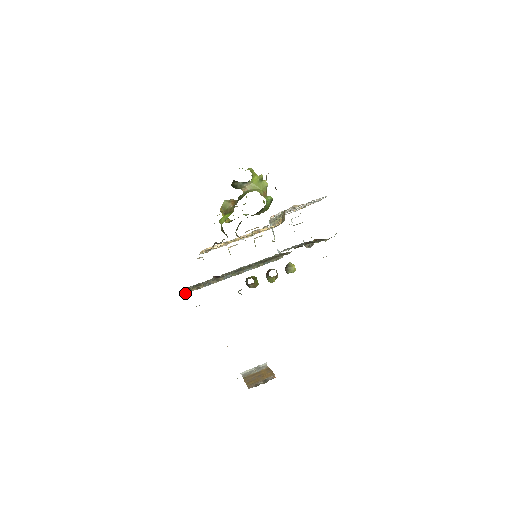
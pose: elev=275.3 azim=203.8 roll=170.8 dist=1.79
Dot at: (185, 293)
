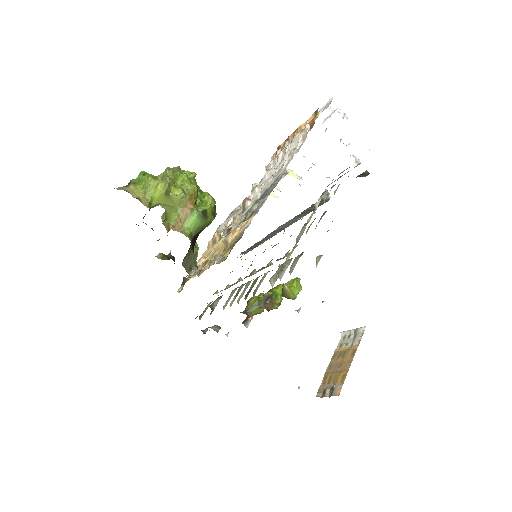
Dot at: (247, 252)
